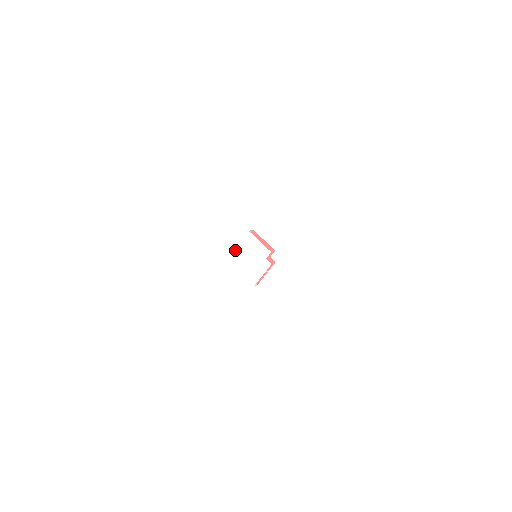
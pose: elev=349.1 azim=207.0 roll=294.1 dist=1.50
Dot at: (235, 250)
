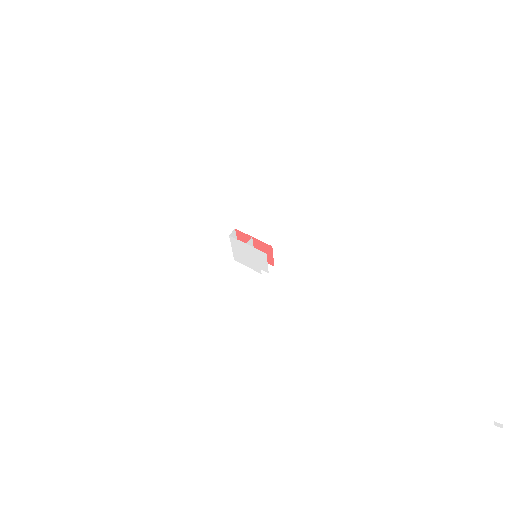
Dot at: (243, 242)
